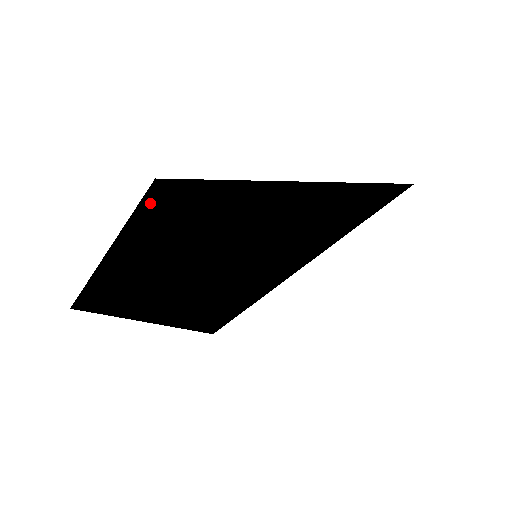
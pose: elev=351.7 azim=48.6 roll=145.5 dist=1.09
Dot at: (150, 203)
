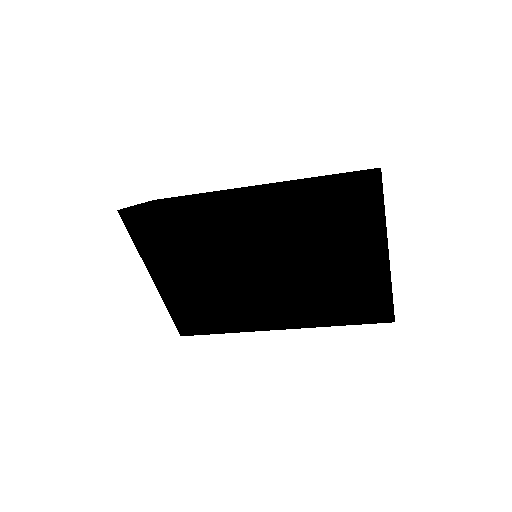
Dot at: occluded
